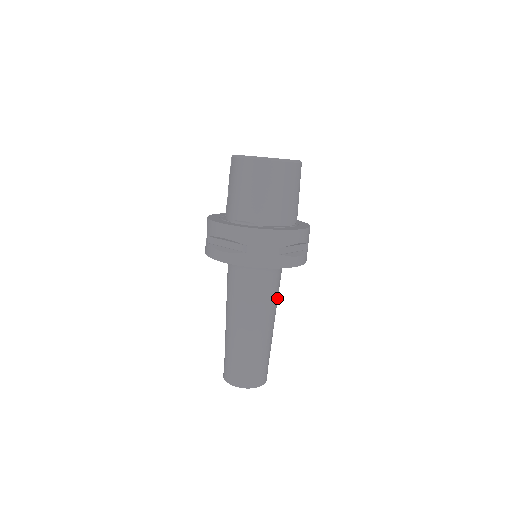
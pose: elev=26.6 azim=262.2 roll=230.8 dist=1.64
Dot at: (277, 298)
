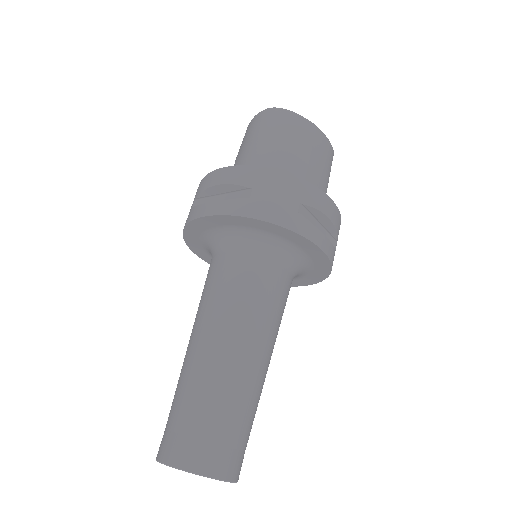
Dot at: (280, 319)
